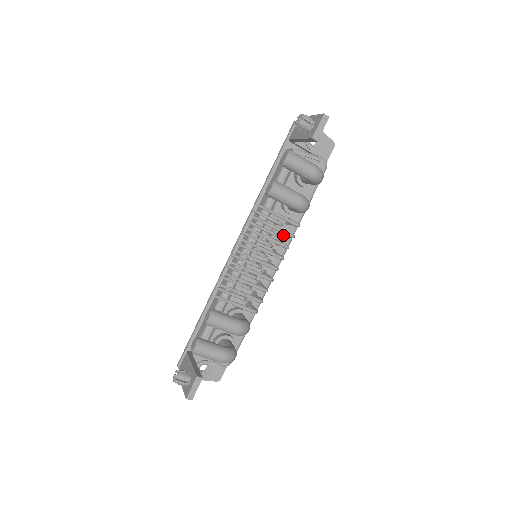
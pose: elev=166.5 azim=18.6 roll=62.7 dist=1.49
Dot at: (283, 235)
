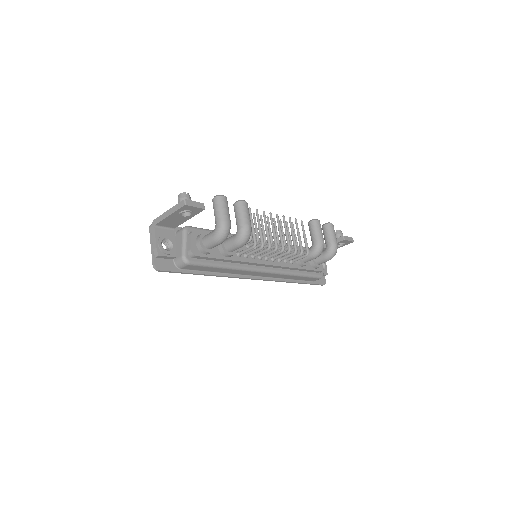
Dot at: (284, 262)
